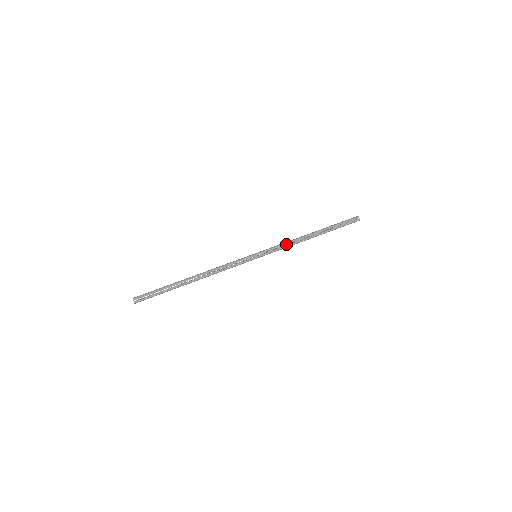
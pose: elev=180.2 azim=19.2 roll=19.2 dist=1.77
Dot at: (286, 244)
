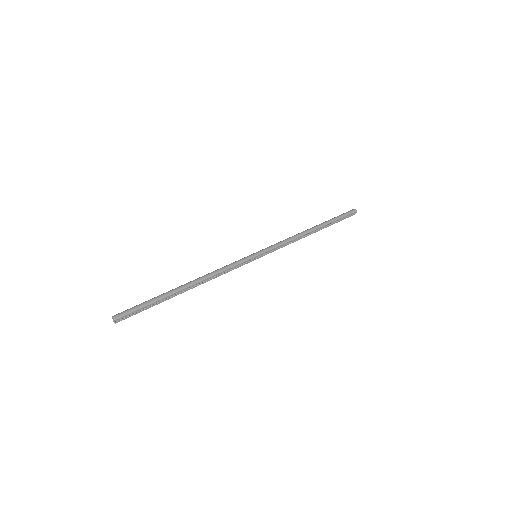
Dot at: (288, 242)
